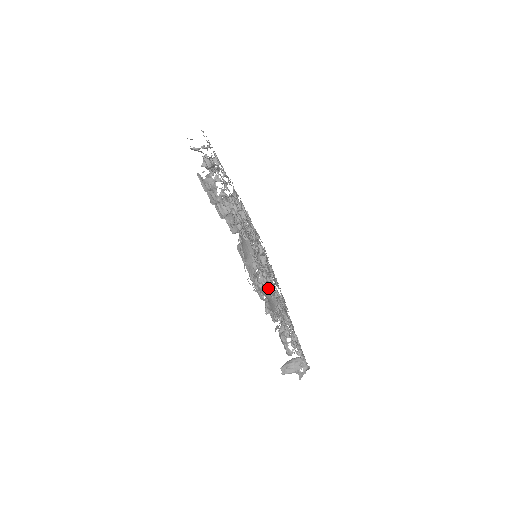
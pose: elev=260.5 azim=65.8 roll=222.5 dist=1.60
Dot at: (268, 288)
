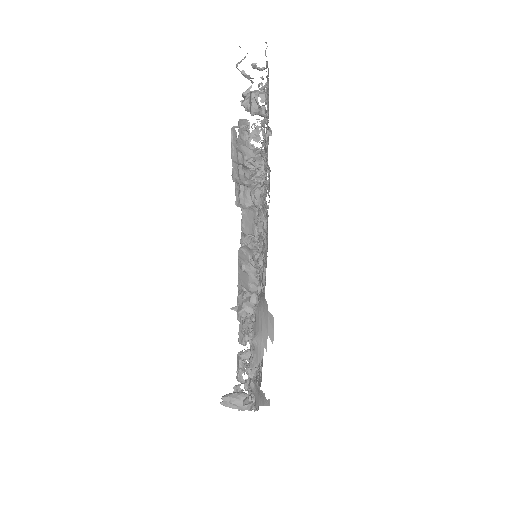
Dot at: occluded
